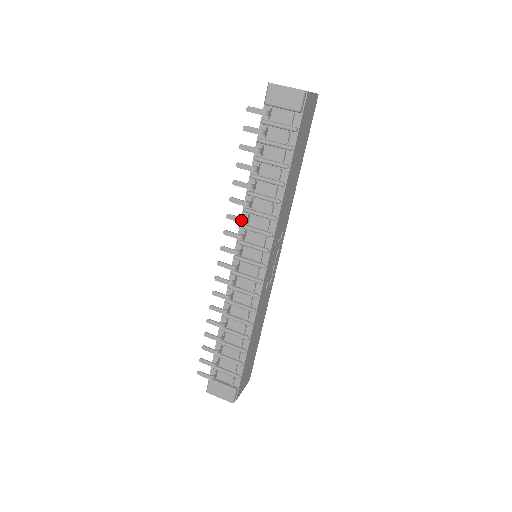
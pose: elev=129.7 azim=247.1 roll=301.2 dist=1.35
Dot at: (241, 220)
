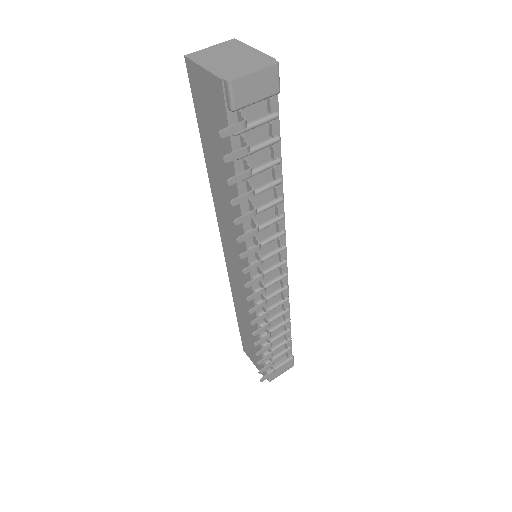
Dot at: (258, 248)
